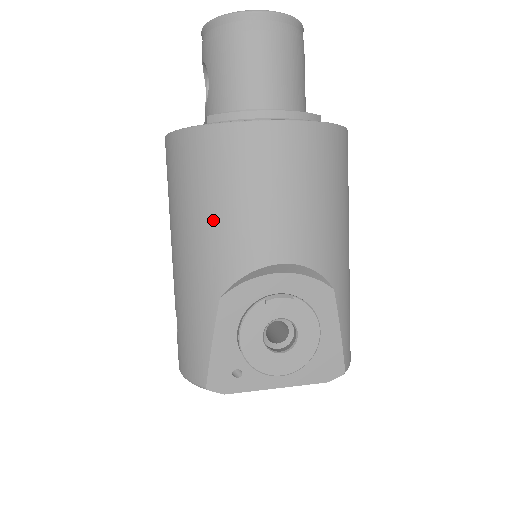
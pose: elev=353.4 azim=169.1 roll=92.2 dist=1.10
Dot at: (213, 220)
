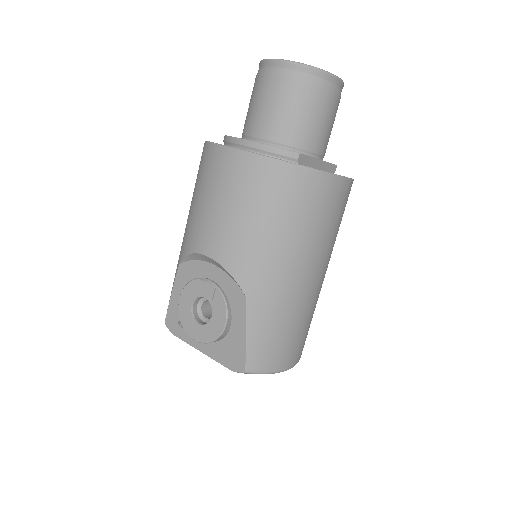
Dot at: (191, 209)
